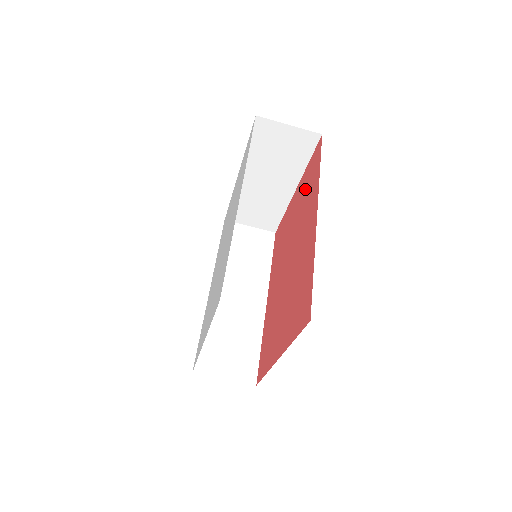
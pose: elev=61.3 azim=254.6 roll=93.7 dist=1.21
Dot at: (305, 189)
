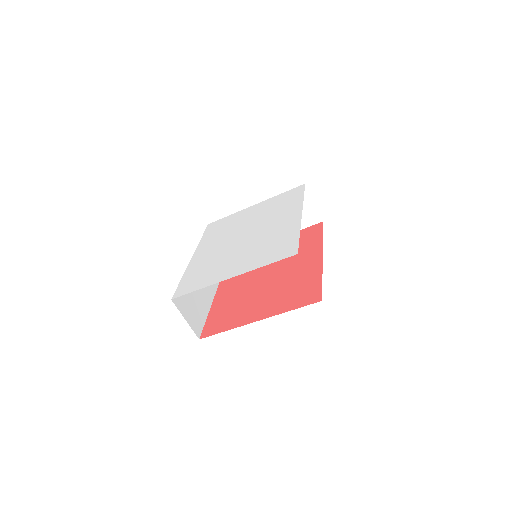
Dot at: occluded
